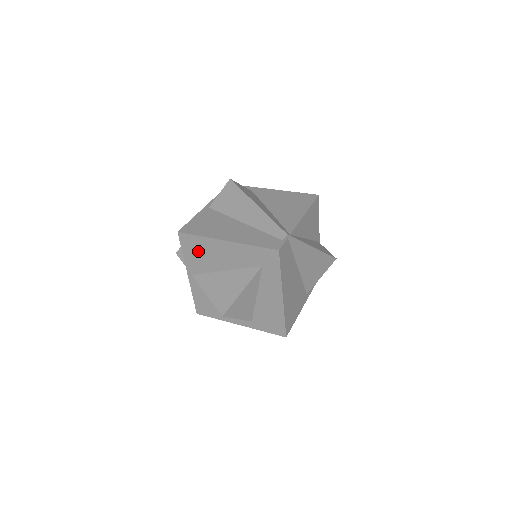
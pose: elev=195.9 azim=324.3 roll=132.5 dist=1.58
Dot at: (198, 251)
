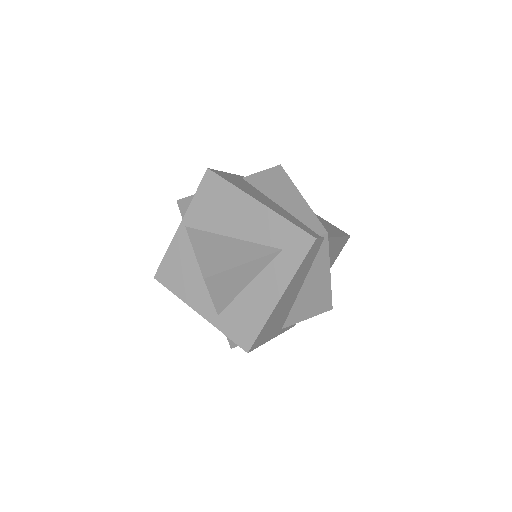
Dot at: (216, 200)
